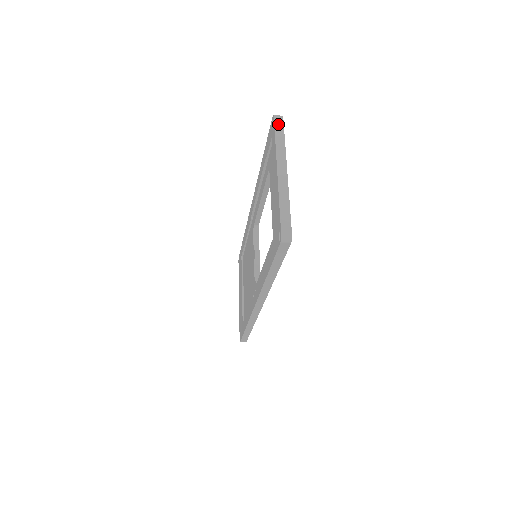
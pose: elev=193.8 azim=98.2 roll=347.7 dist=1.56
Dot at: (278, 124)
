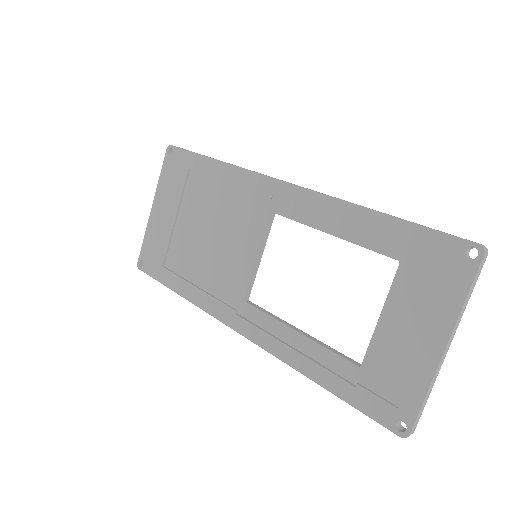
Dot at: (480, 268)
